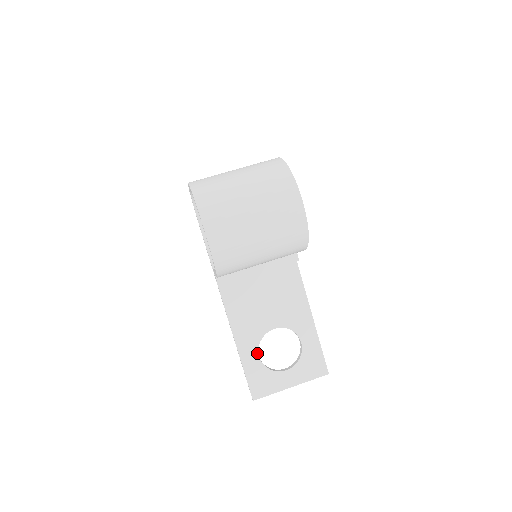
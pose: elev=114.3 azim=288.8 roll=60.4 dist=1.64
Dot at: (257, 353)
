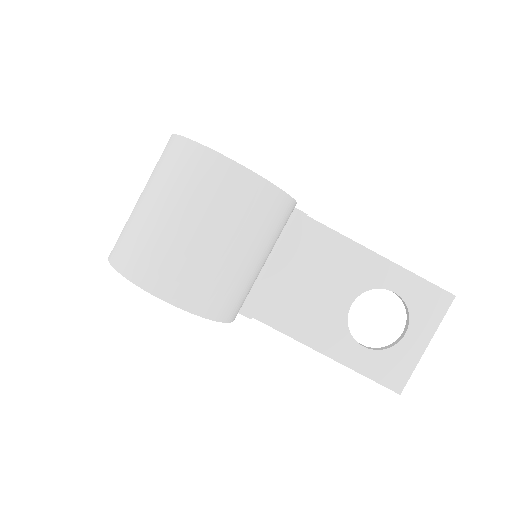
Dot at: (357, 345)
